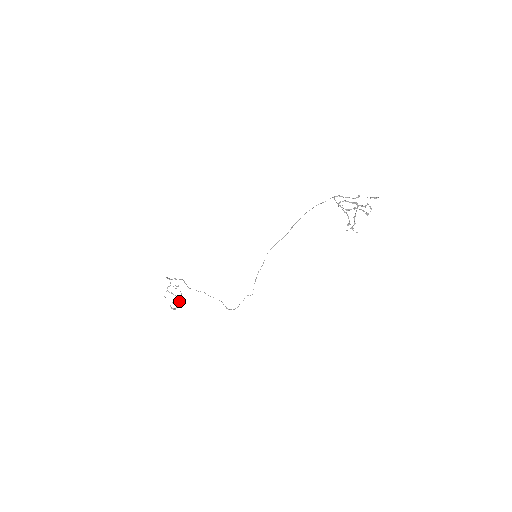
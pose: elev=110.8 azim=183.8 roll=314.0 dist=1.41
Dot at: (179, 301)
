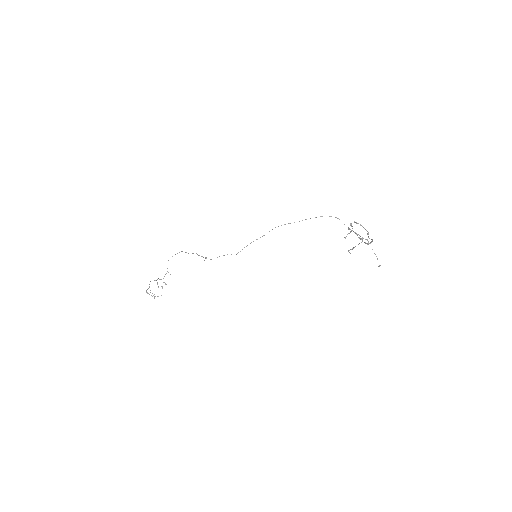
Dot at: occluded
